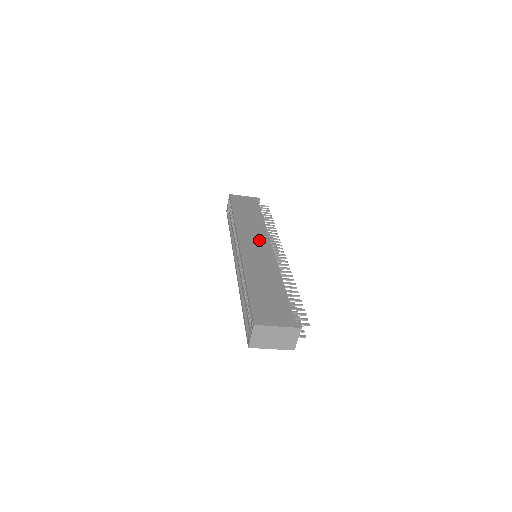
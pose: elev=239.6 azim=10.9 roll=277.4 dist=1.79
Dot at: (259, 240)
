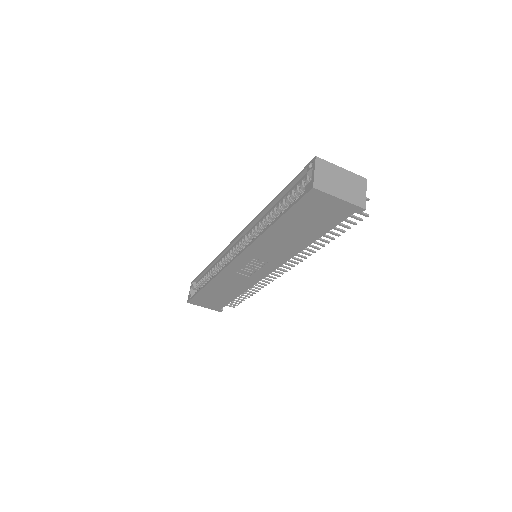
Dot at: occluded
